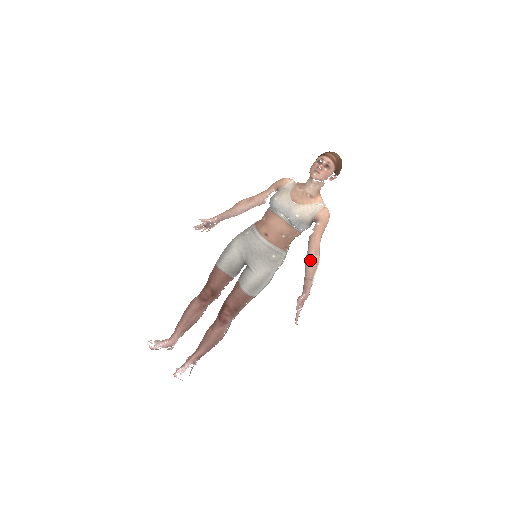
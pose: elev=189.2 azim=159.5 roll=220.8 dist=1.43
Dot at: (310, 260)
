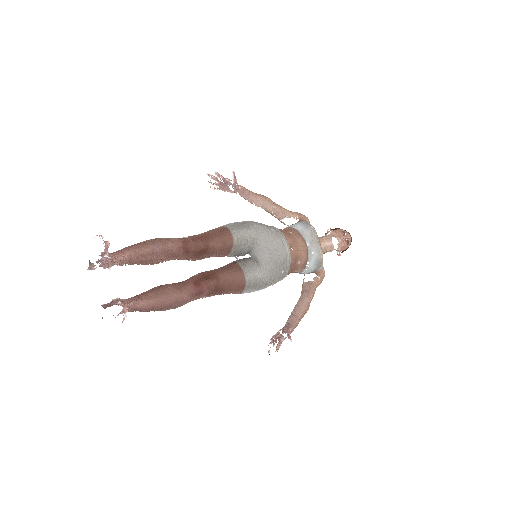
Dot at: (308, 302)
